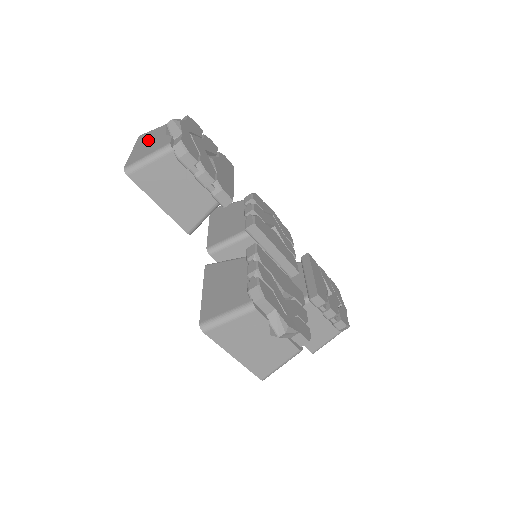
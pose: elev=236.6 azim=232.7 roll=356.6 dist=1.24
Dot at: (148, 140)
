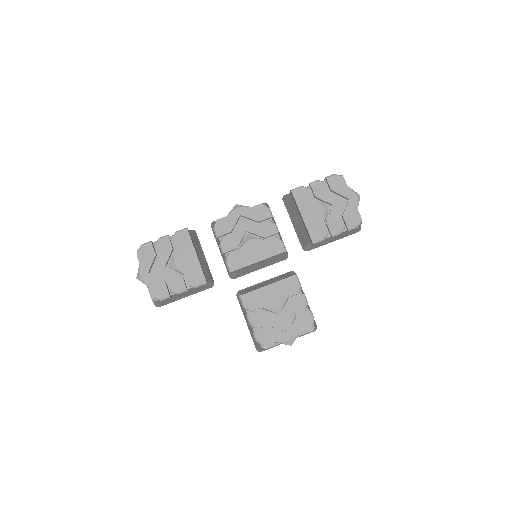
Dot at: occluded
